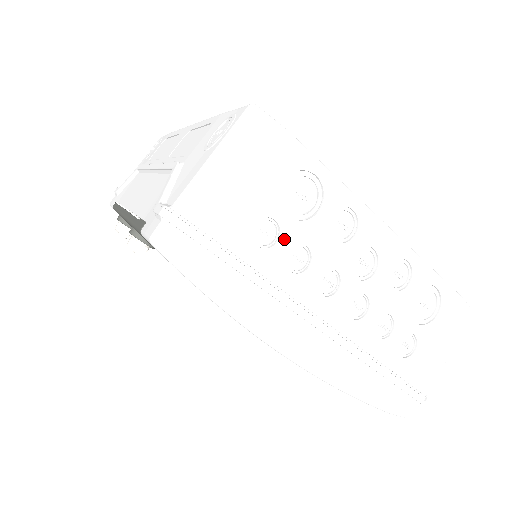
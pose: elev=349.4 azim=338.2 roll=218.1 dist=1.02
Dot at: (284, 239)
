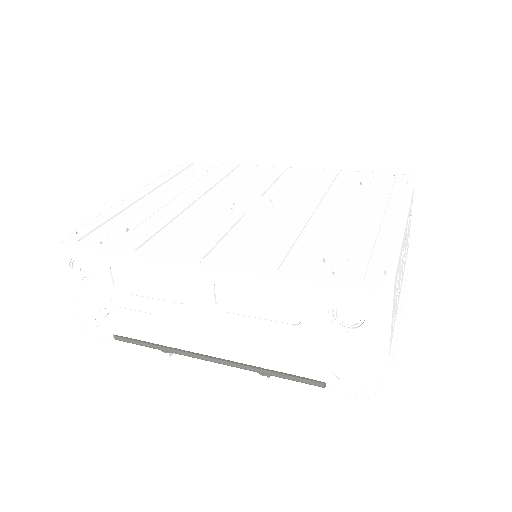
Dot at: occluded
